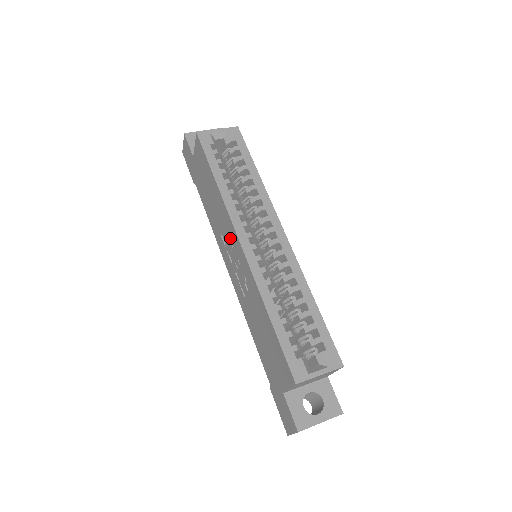
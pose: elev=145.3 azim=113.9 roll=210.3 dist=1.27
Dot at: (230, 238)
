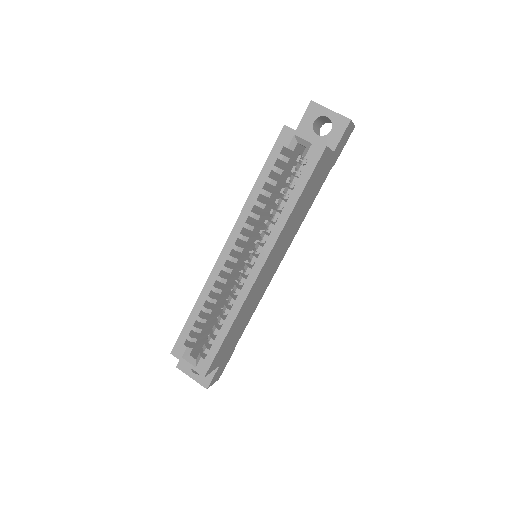
Dot at: occluded
